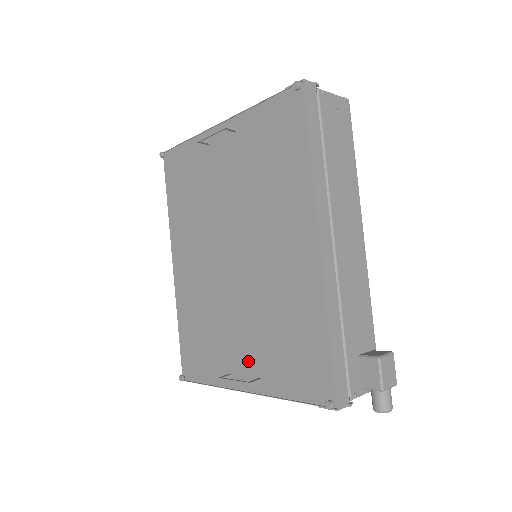
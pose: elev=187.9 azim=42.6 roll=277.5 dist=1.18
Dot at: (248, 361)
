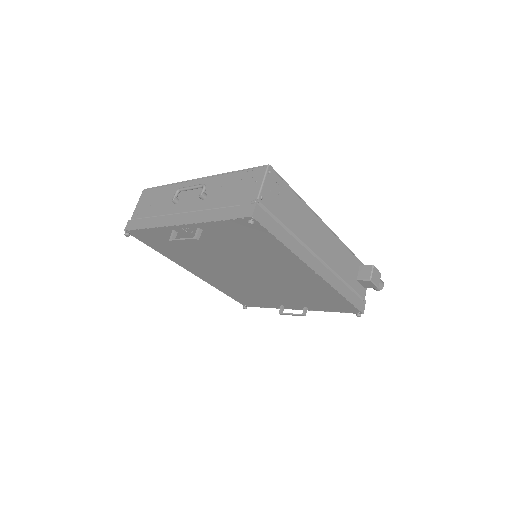
Dot at: (292, 303)
